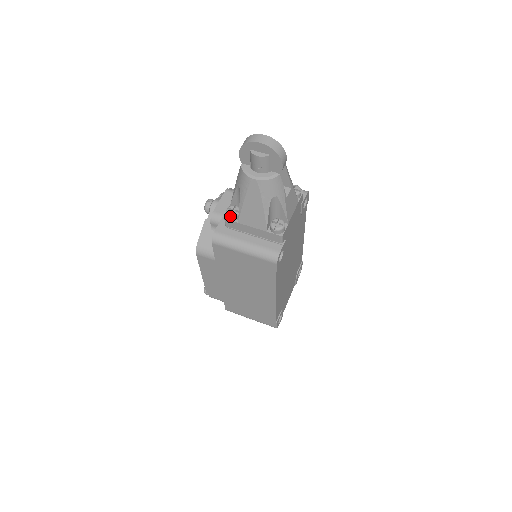
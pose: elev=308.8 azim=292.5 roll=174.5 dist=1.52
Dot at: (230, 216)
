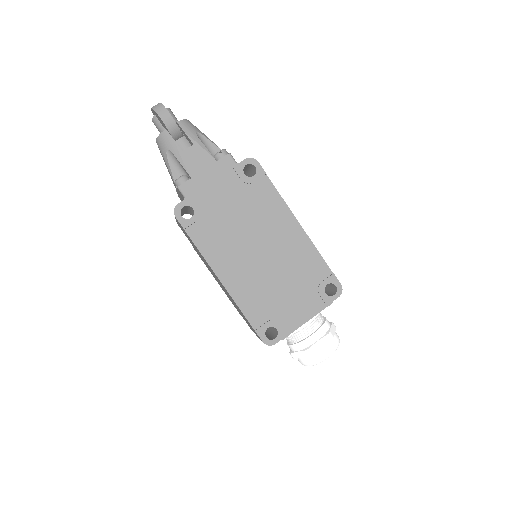
Dot at: (176, 191)
